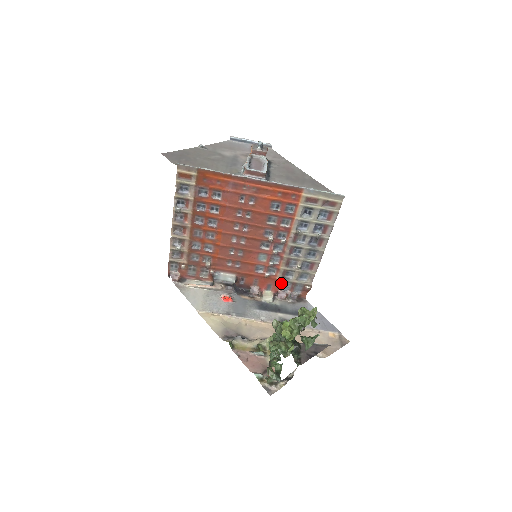
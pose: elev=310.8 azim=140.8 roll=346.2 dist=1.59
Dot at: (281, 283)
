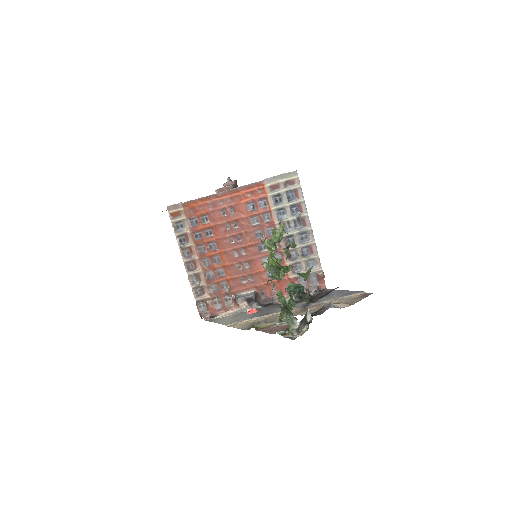
Dot at: (296, 281)
